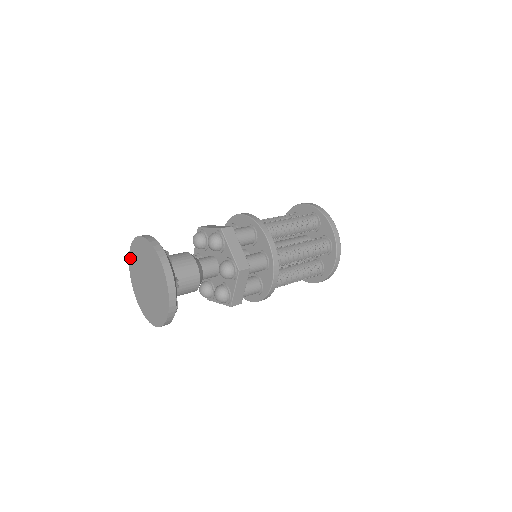
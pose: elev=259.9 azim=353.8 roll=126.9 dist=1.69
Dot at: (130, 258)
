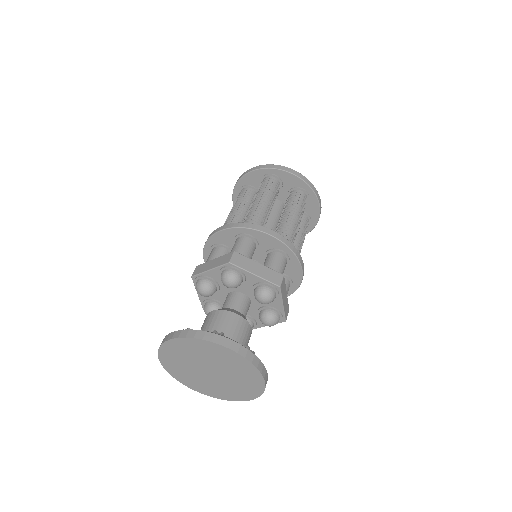
Dot at: (164, 364)
